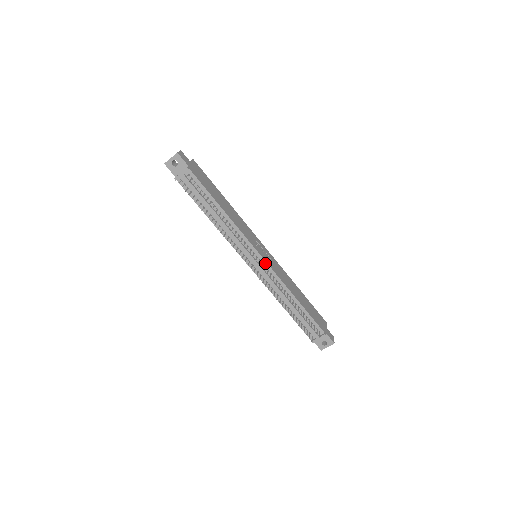
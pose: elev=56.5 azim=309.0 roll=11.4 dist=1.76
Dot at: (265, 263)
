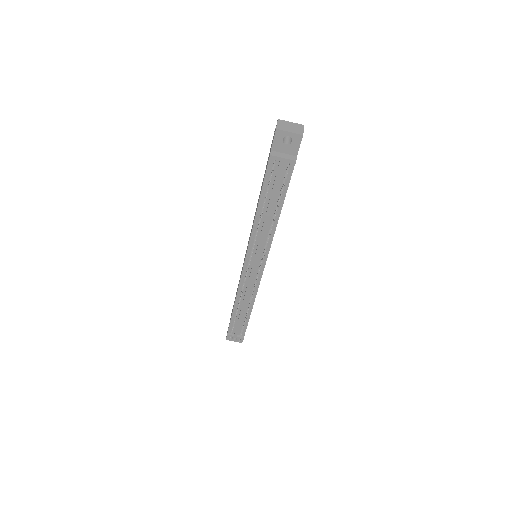
Dot at: (261, 274)
